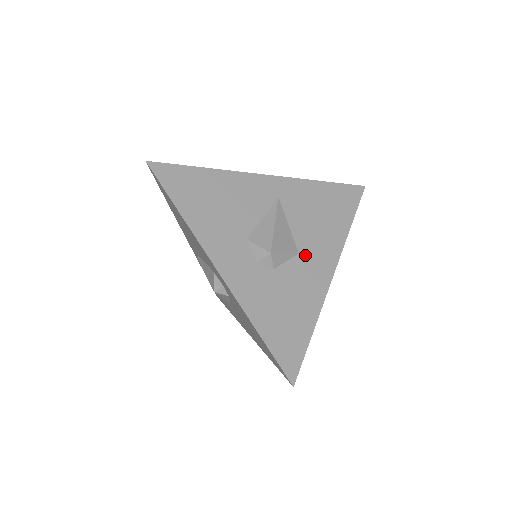
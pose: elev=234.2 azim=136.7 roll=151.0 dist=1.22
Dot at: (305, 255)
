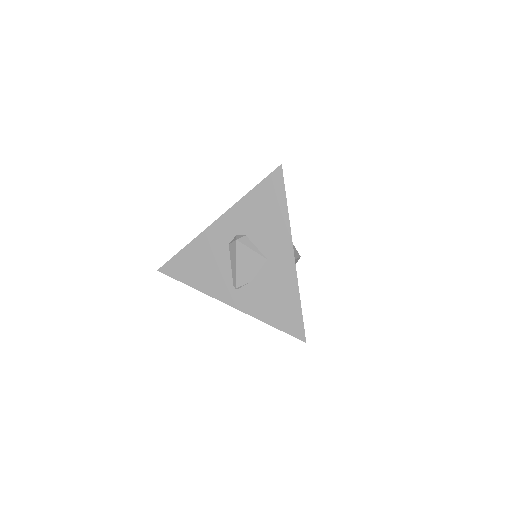
Dot at: occluded
